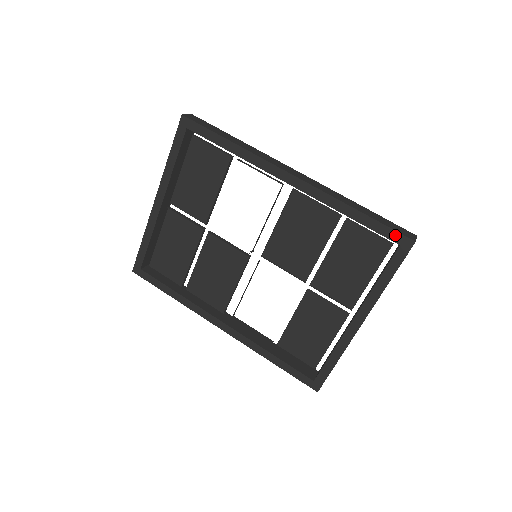
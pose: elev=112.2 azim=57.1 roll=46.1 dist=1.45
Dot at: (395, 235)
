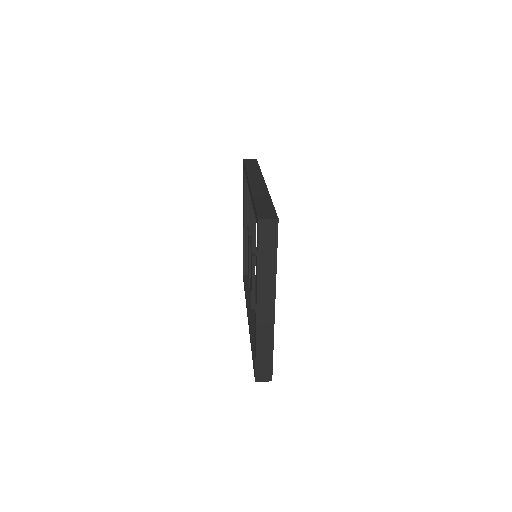
Dot at: (256, 216)
